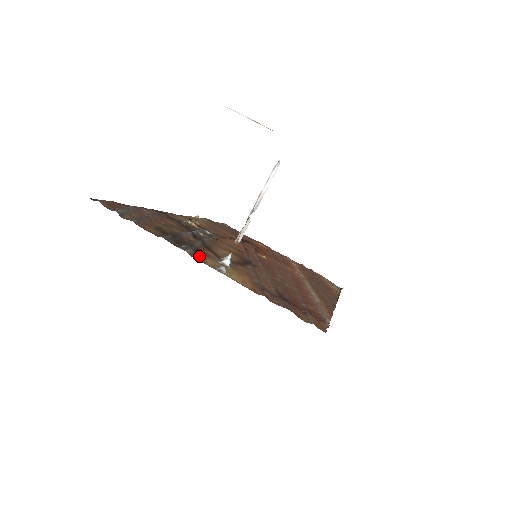
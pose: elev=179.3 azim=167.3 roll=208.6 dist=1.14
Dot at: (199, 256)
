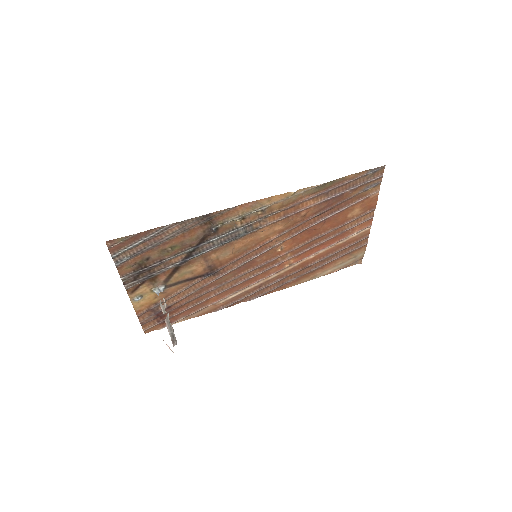
Dot at: (138, 287)
